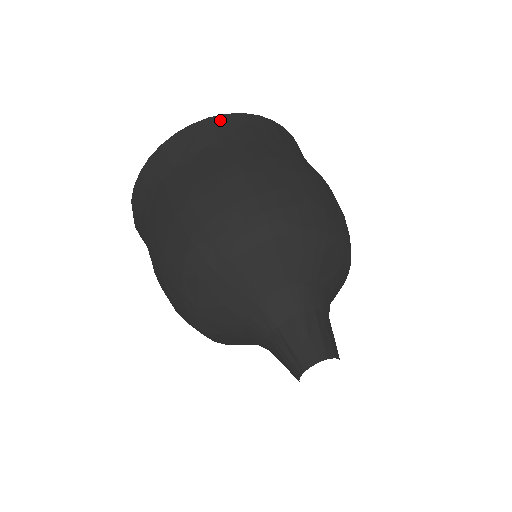
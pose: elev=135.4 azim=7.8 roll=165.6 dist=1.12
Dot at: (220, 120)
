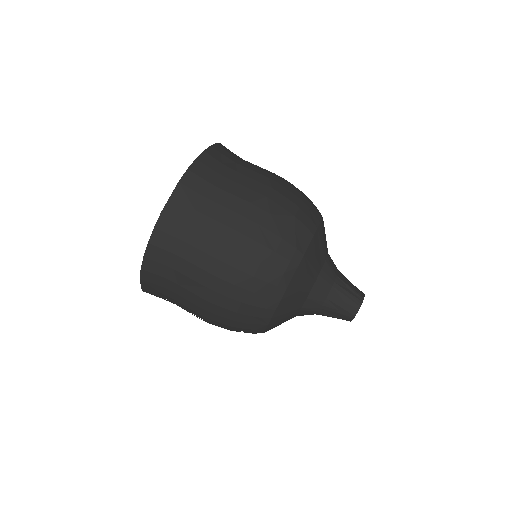
Dot at: occluded
